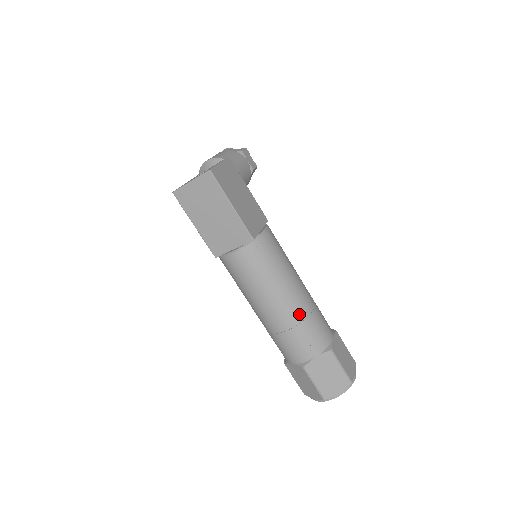
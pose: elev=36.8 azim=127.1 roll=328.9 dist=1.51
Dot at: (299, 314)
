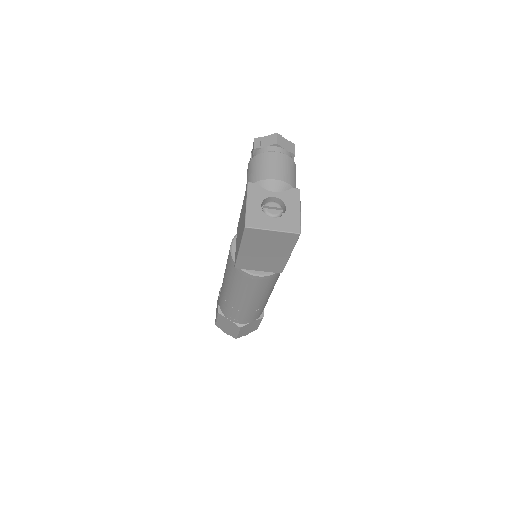
Dot at: (264, 304)
